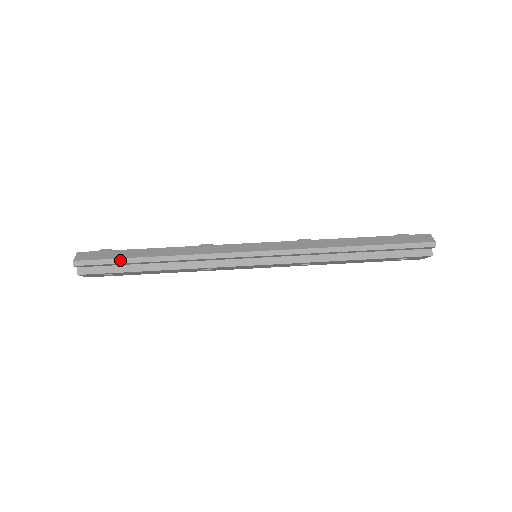
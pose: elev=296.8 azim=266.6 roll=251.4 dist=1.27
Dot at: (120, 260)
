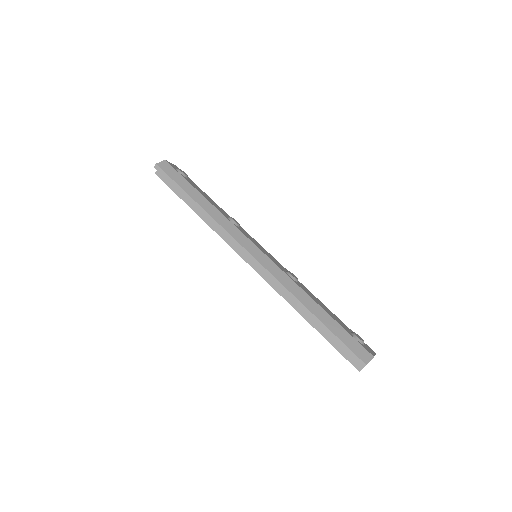
Dot at: (177, 186)
